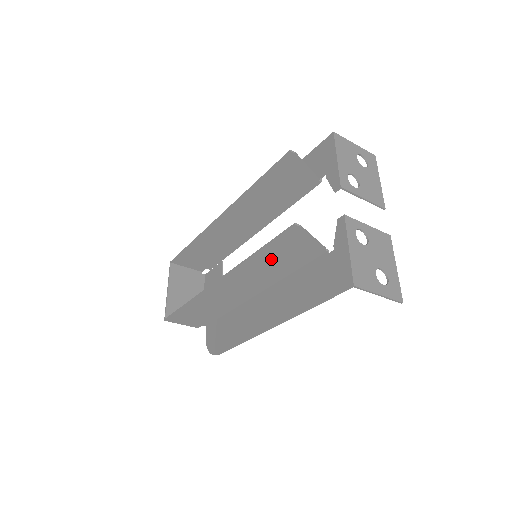
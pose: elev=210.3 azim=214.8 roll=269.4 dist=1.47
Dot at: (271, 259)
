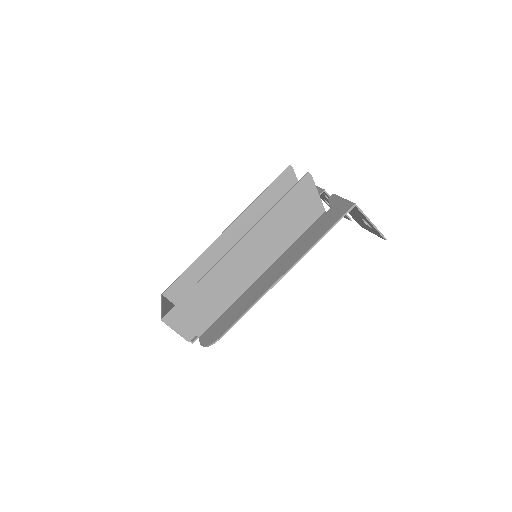
Dot at: (284, 216)
